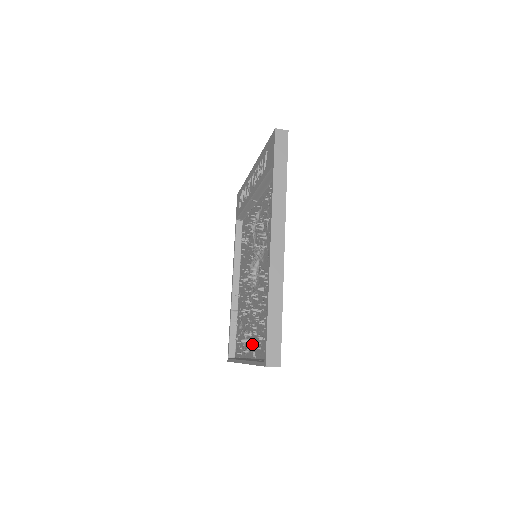
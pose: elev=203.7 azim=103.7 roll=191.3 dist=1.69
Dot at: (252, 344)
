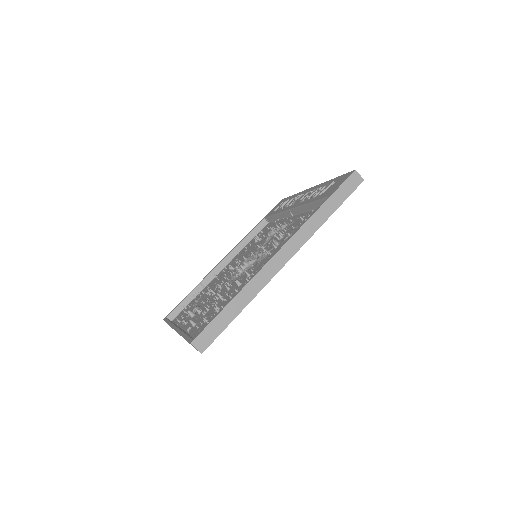
Dot at: (194, 320)
